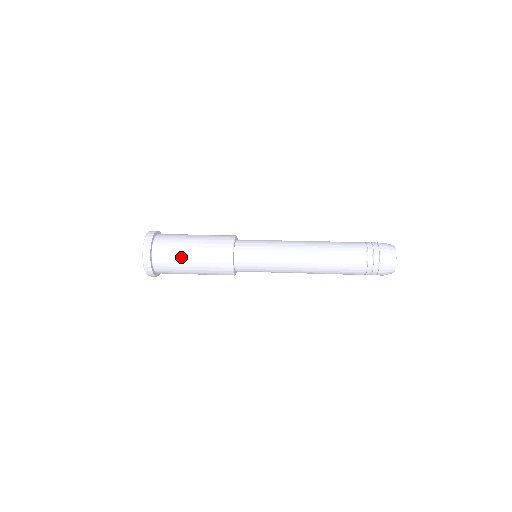
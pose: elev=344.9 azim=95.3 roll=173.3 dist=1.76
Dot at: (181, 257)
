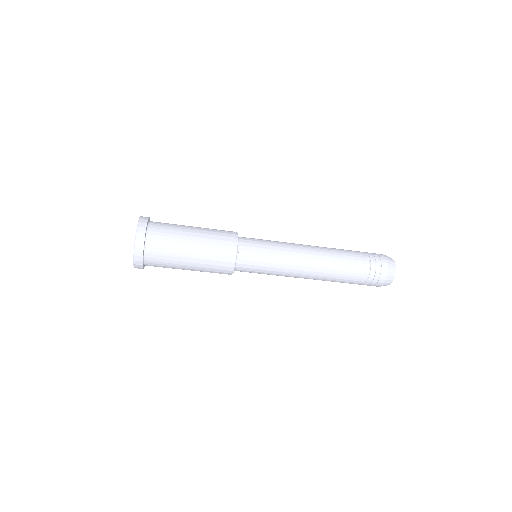
Dot at: (182, 226)
